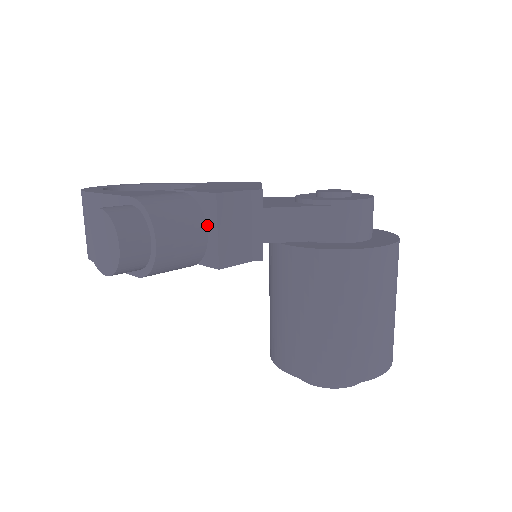
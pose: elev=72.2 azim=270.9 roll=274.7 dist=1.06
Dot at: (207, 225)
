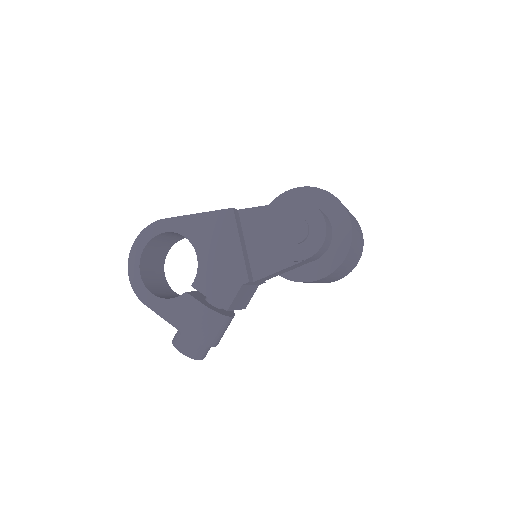
Dot at: occluded
